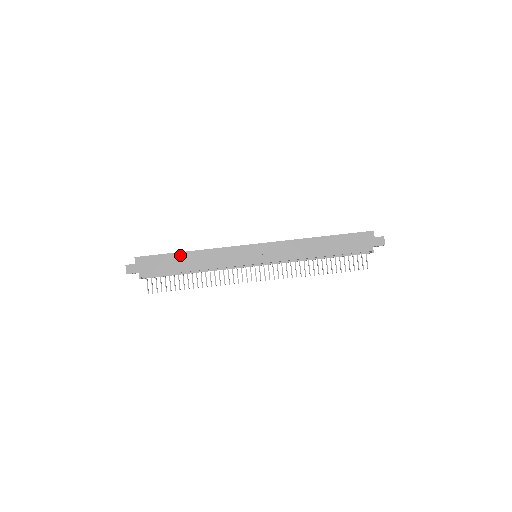
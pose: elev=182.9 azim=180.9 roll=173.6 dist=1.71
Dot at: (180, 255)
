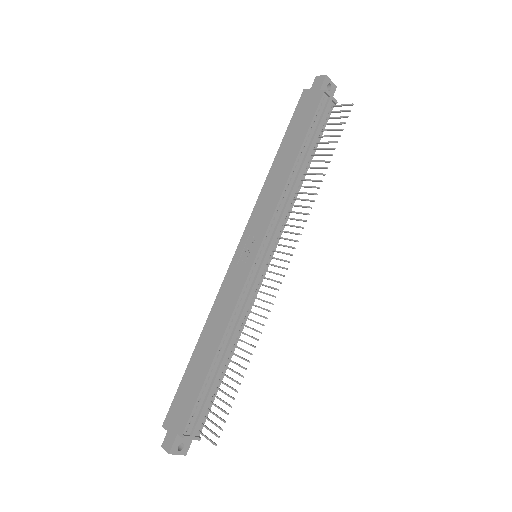
Dot at: (193, 359)
